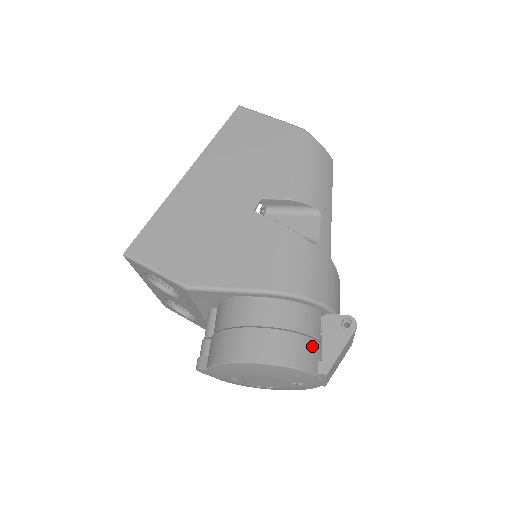
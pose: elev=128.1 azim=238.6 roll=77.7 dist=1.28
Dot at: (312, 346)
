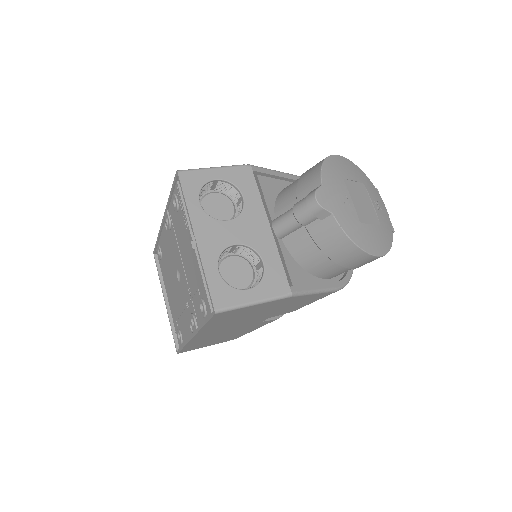
Dot at: occluded
